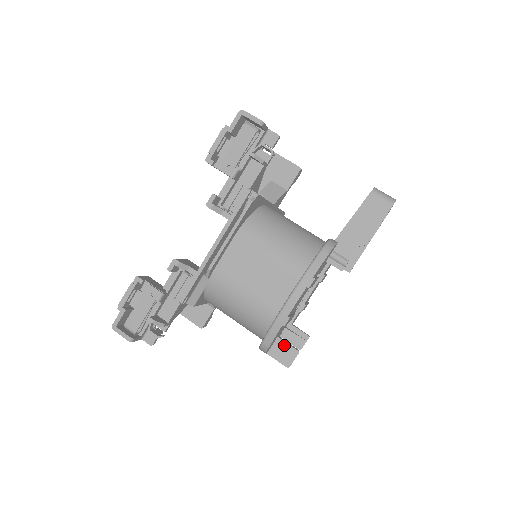
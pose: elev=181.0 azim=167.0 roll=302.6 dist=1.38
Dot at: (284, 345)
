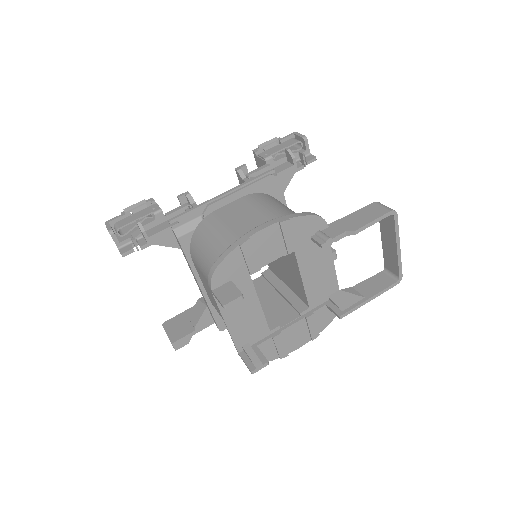
Dot at: (232, 287)
